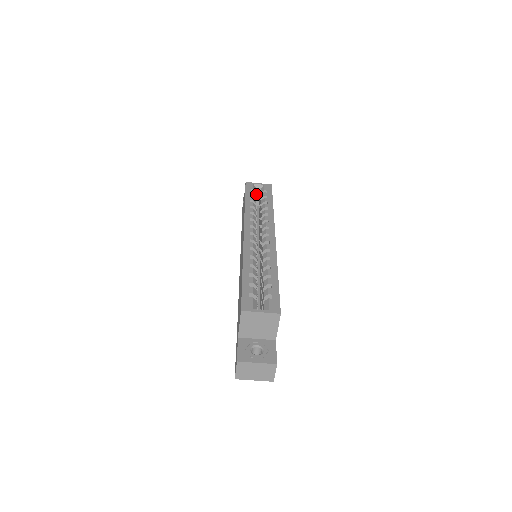
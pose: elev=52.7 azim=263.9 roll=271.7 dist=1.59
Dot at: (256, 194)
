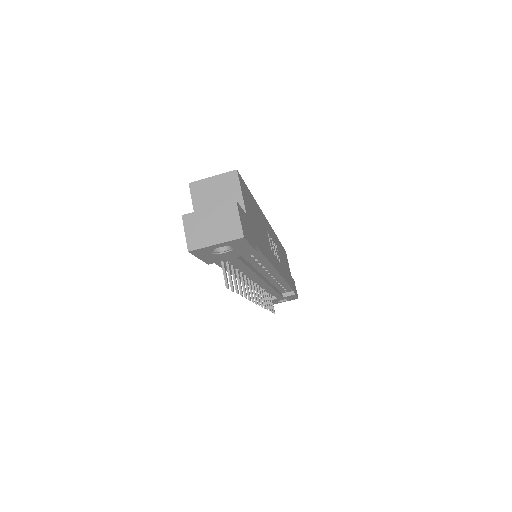
Dot at: occluded
